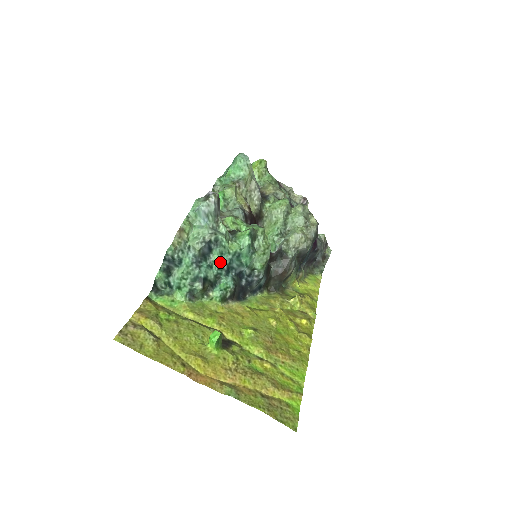
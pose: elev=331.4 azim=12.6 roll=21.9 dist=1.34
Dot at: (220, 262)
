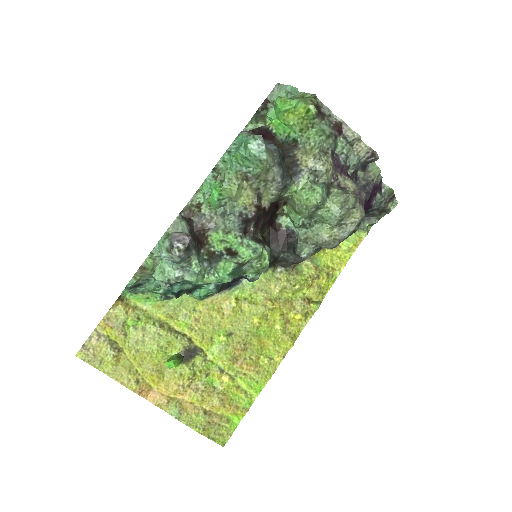
Dot at: (196, 284)
